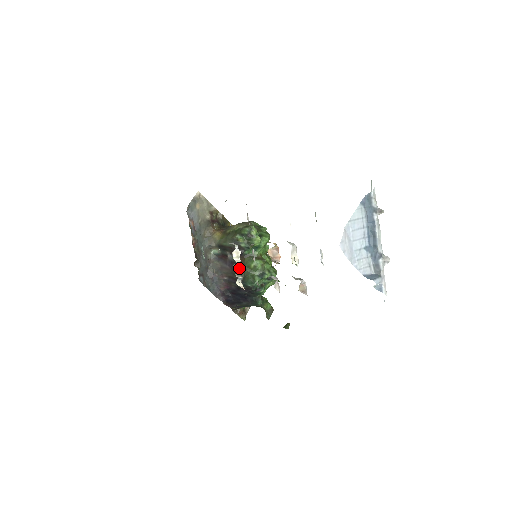
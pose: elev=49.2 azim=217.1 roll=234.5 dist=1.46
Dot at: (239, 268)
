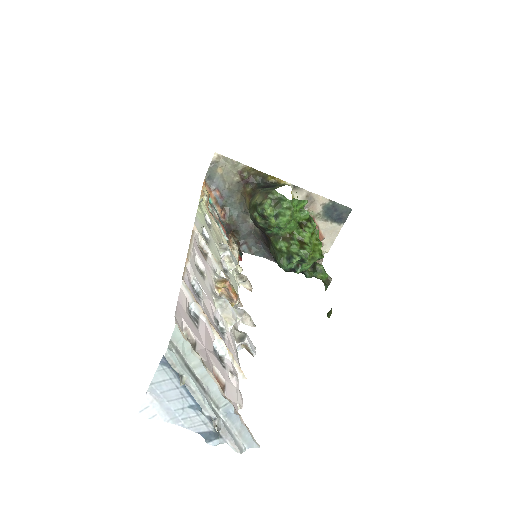
Dot at: (270, 245)
